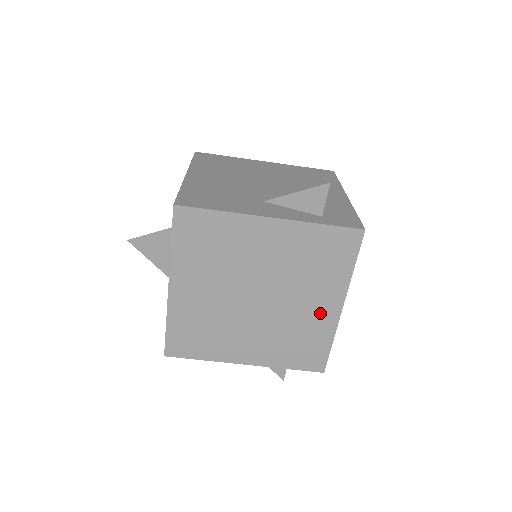
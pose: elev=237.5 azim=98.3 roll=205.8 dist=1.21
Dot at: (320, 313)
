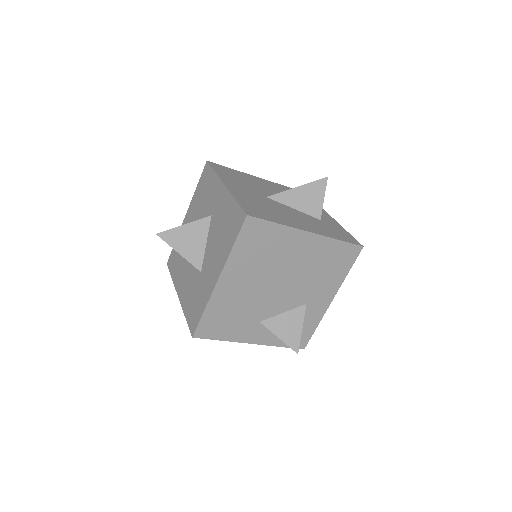
Dot at: occluded
